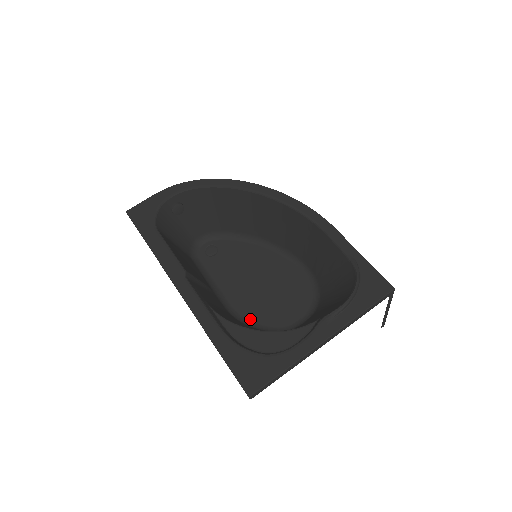
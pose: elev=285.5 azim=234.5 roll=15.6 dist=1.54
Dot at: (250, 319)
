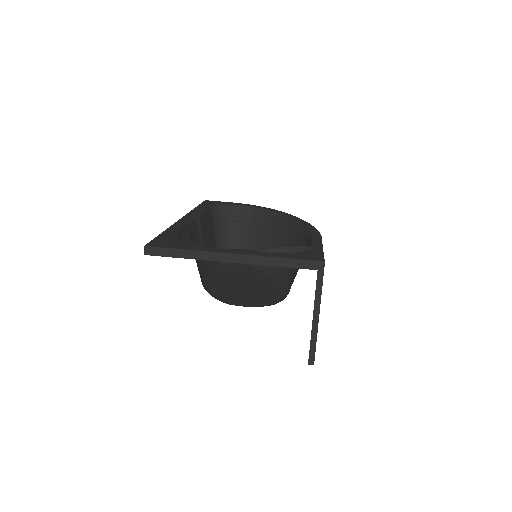
Dot at: (211, 291)
